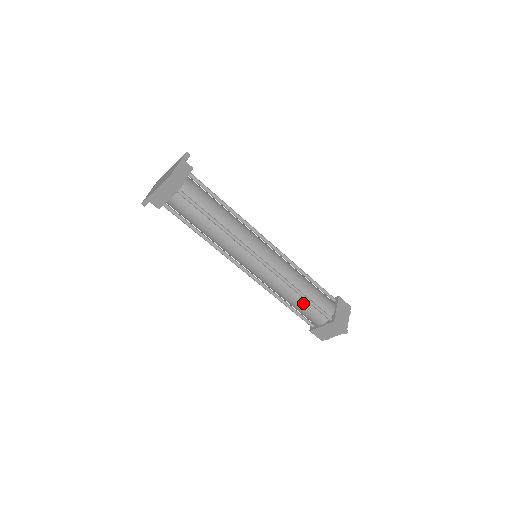
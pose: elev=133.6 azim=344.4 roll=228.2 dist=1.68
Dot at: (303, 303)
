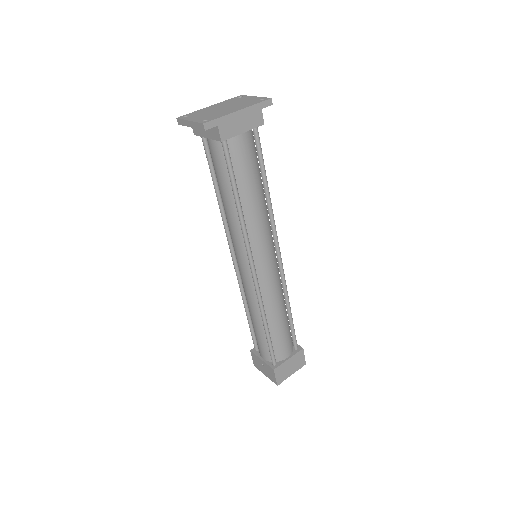
Dot at: (286, 323)
